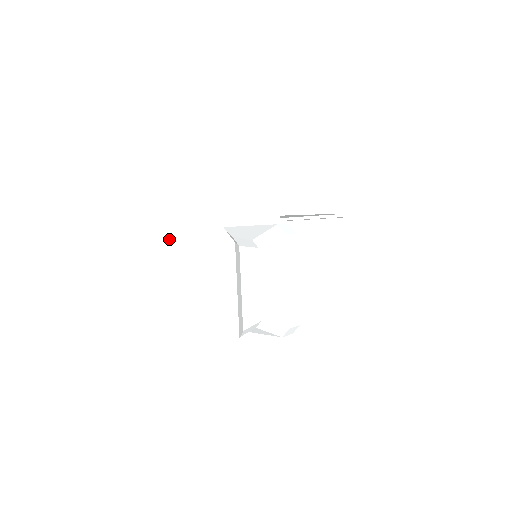
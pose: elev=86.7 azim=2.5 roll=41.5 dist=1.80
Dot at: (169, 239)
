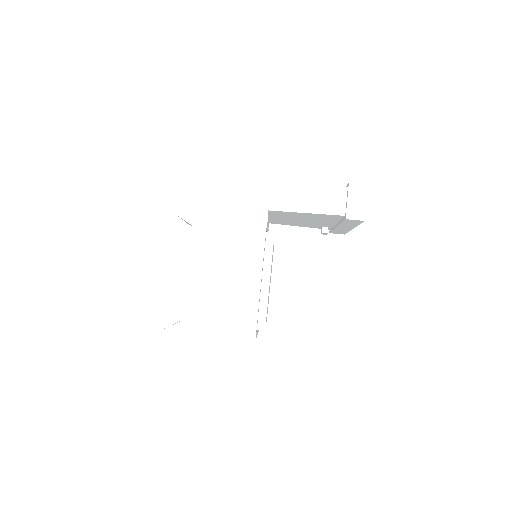
Dot at: occluded
